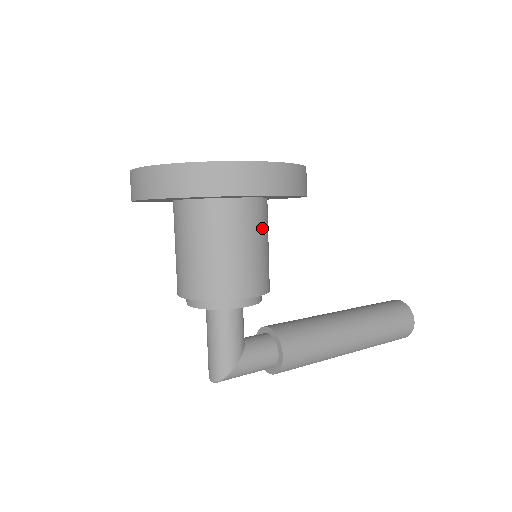
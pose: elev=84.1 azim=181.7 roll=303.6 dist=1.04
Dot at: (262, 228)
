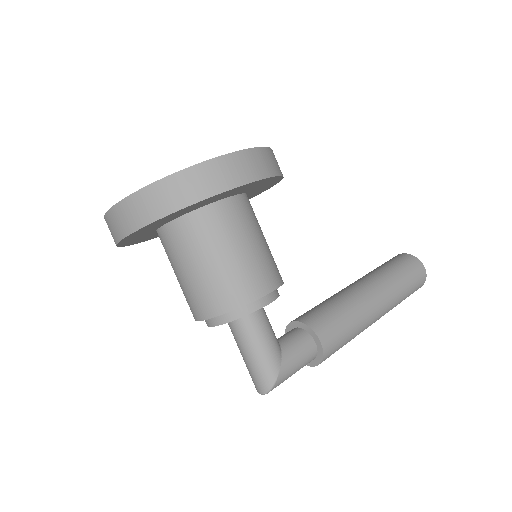
Dot at: (254, 222)
